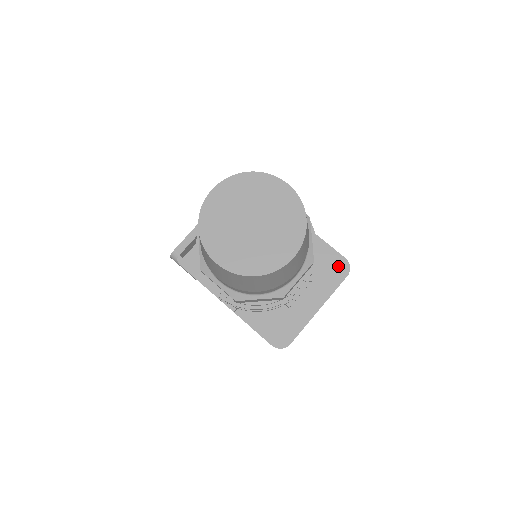
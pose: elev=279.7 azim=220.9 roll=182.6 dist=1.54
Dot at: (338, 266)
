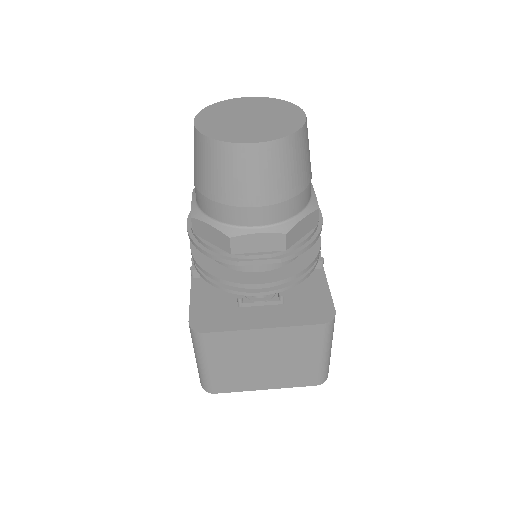
Dot at: (321, 311)
